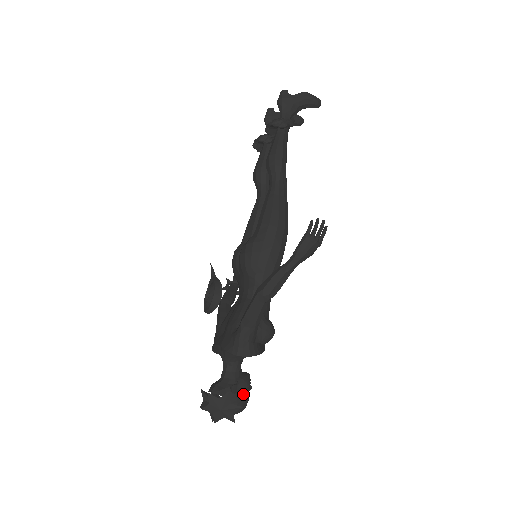
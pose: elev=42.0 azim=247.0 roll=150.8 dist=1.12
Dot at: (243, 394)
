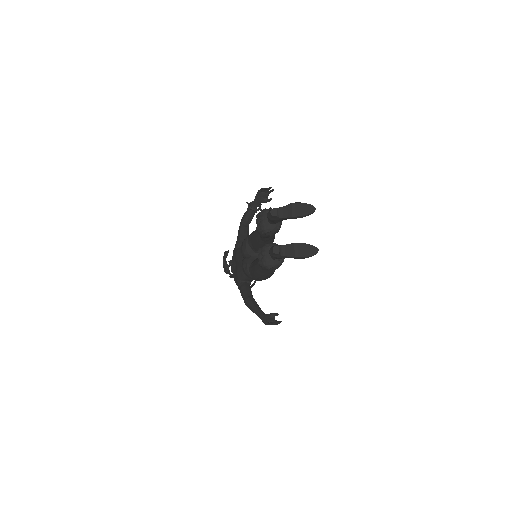
Dot at: occluded
